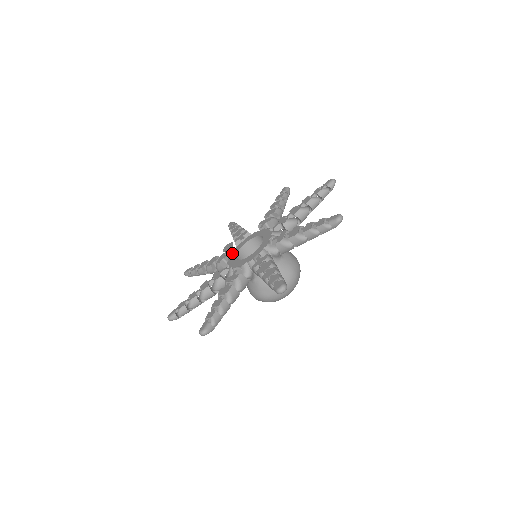
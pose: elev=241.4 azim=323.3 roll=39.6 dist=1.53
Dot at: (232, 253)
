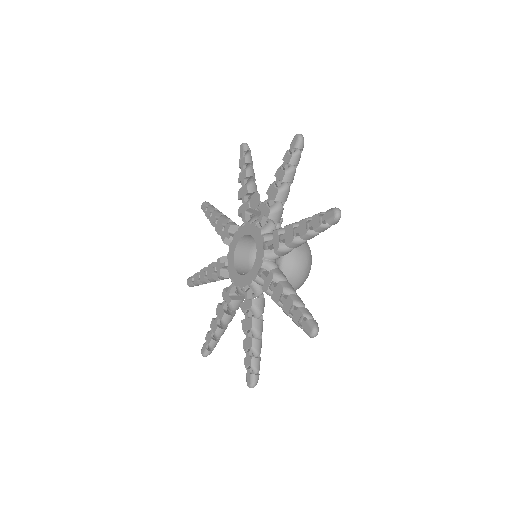
Dot at: (244, 226)
